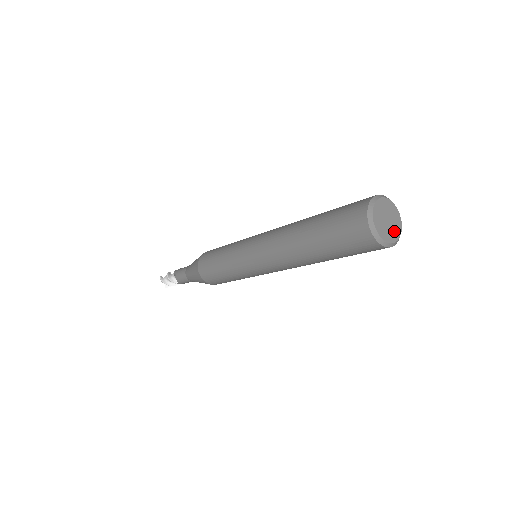
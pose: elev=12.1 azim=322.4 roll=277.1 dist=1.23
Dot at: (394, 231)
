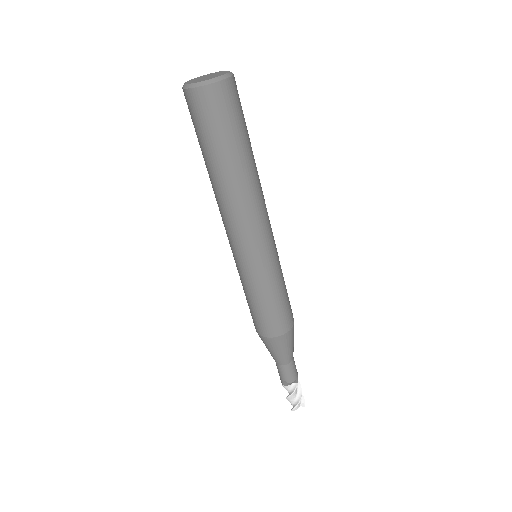
Dot at: (204, 80)
